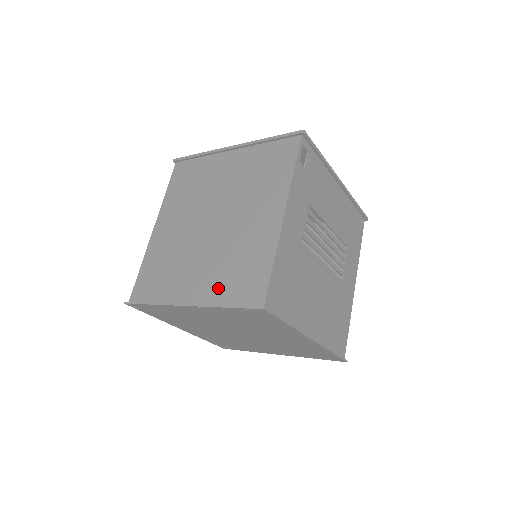
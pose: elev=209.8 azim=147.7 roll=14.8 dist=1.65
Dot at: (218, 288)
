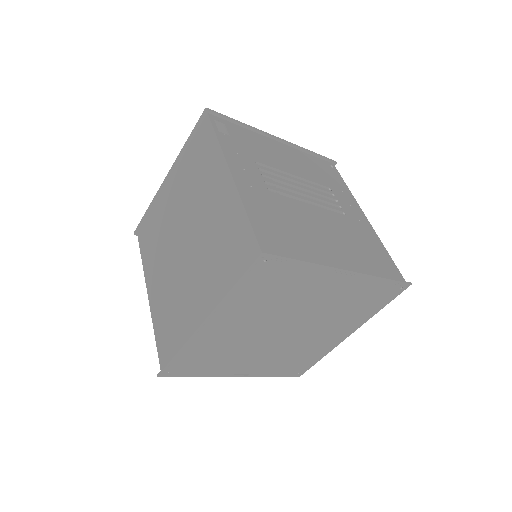
Dot at: (219, 281)
